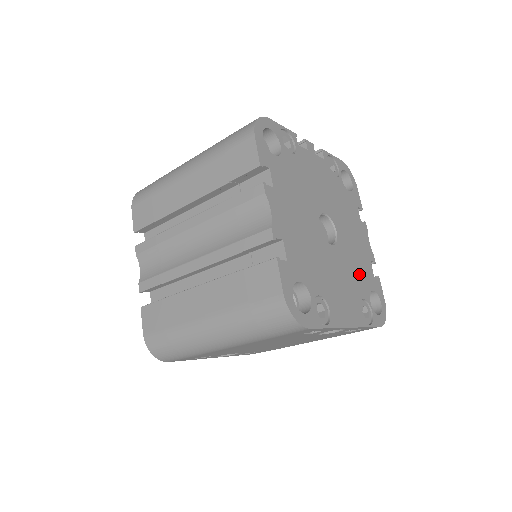
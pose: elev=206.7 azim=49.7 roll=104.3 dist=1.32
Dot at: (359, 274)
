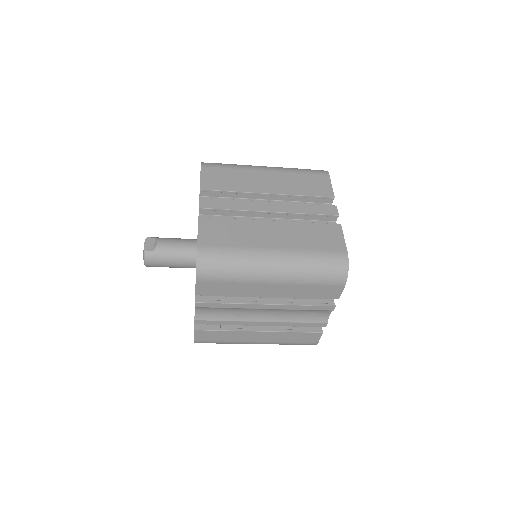
Dot at: occluded
